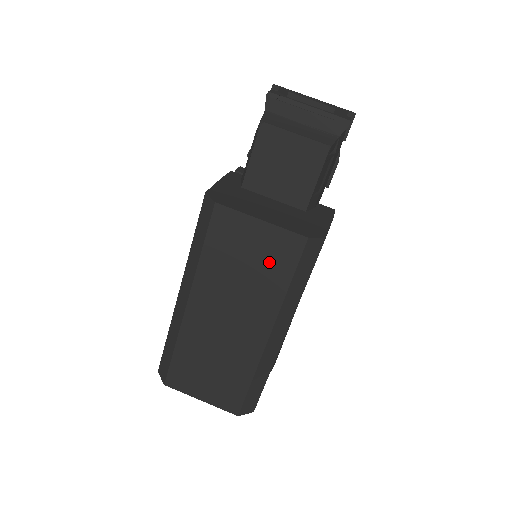
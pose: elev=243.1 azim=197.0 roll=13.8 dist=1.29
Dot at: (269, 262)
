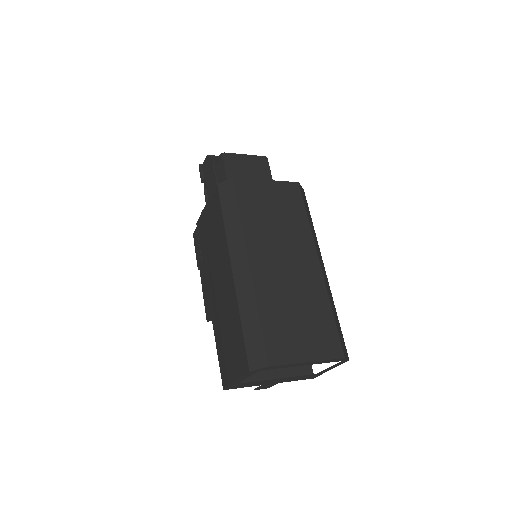
Dot at: (287, 206)
